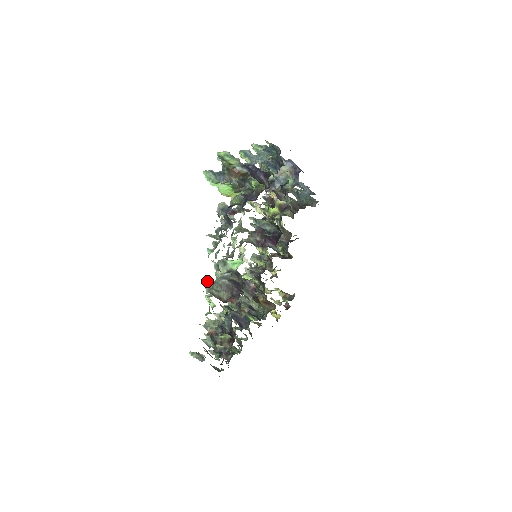
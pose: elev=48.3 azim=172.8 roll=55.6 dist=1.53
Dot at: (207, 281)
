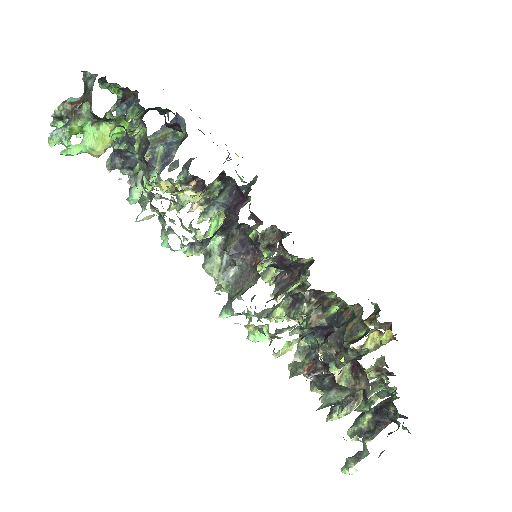
Dot at: (222, 309)
